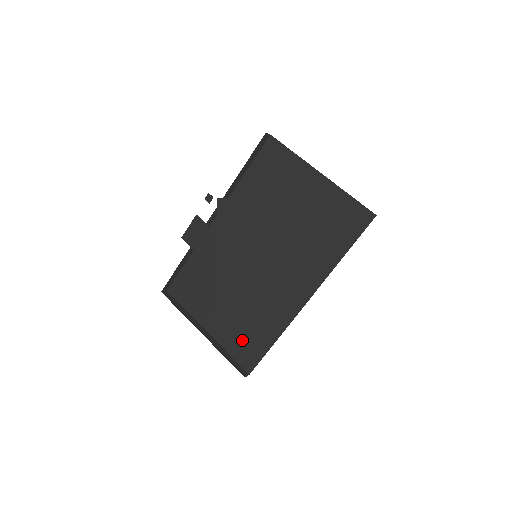
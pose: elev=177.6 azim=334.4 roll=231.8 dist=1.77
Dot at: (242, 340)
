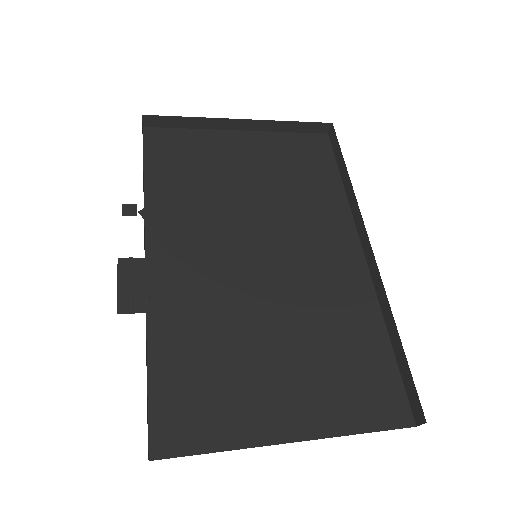
Dot at: (354, 387)
